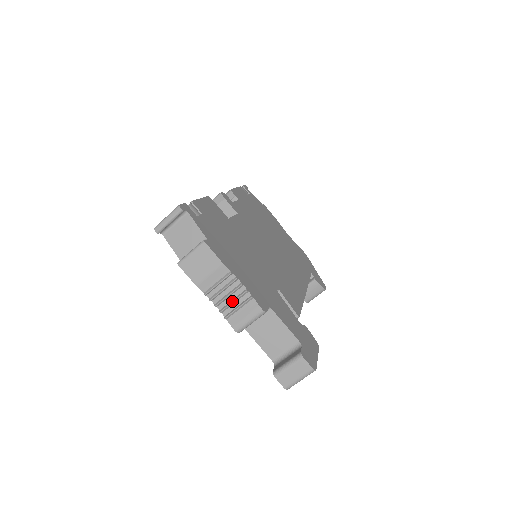
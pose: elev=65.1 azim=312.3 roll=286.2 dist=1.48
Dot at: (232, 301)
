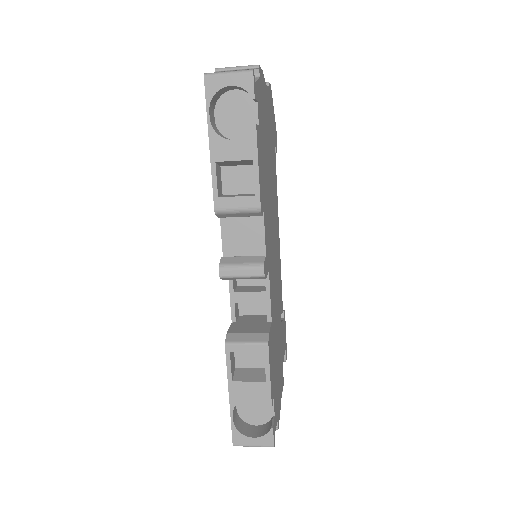
Dot at: occluded
